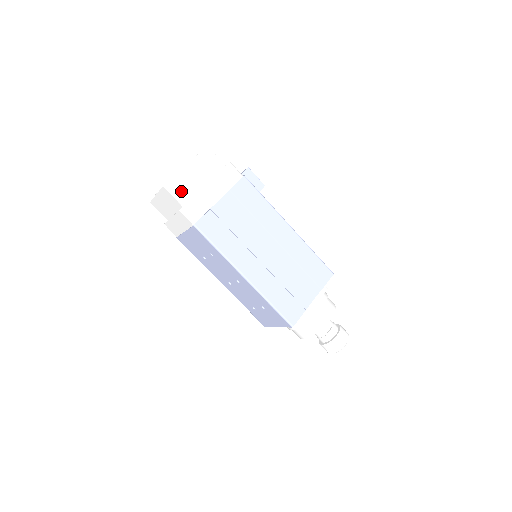
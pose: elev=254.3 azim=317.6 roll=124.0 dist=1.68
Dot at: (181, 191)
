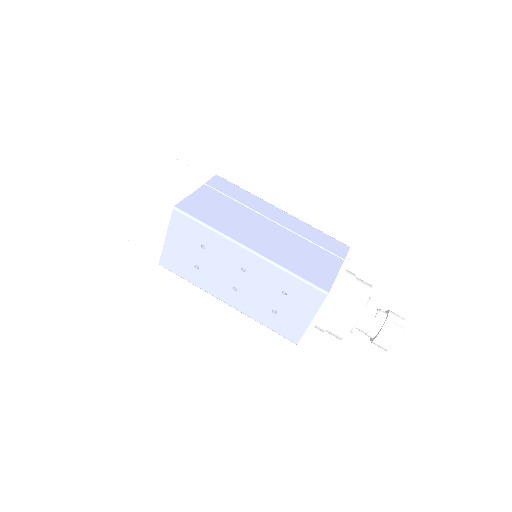
Dot at: (152, 184)
